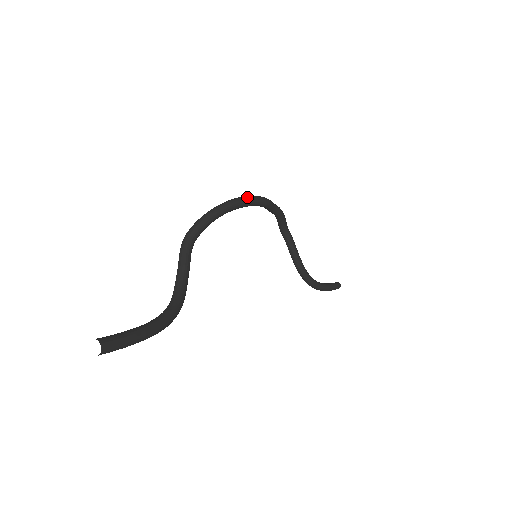
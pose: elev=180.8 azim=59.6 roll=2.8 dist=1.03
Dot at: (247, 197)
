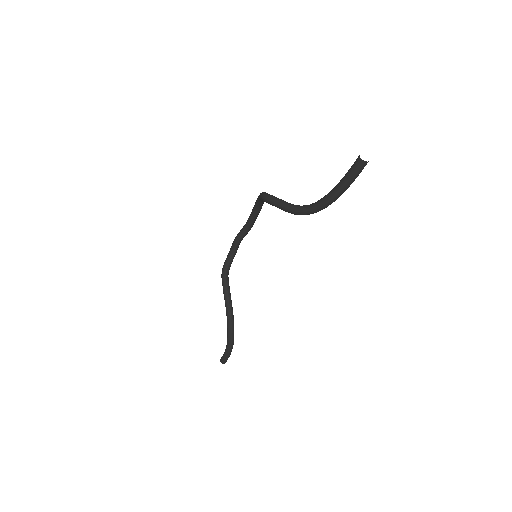
Dot at: occluded
